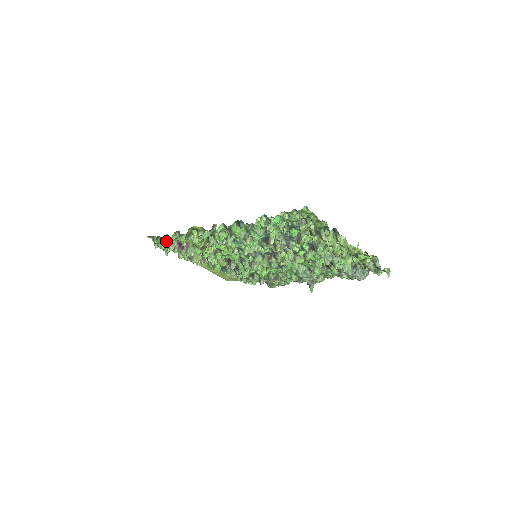
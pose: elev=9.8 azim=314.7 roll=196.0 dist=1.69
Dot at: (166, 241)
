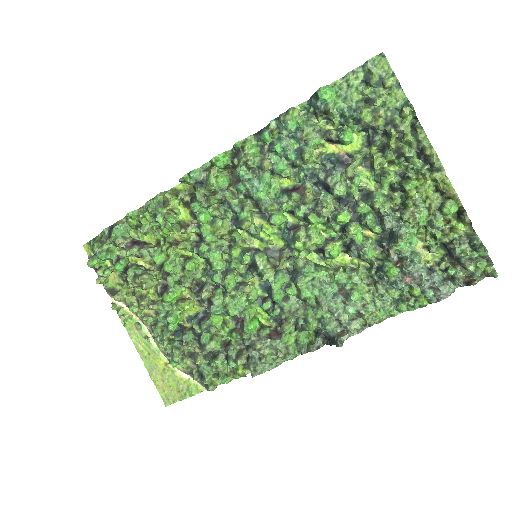
Dot at: (118, 224)
